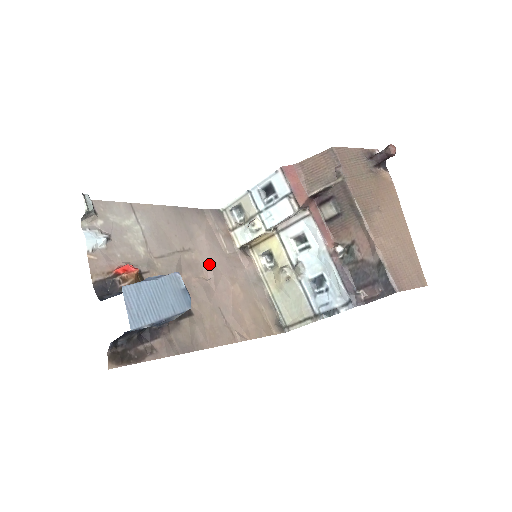
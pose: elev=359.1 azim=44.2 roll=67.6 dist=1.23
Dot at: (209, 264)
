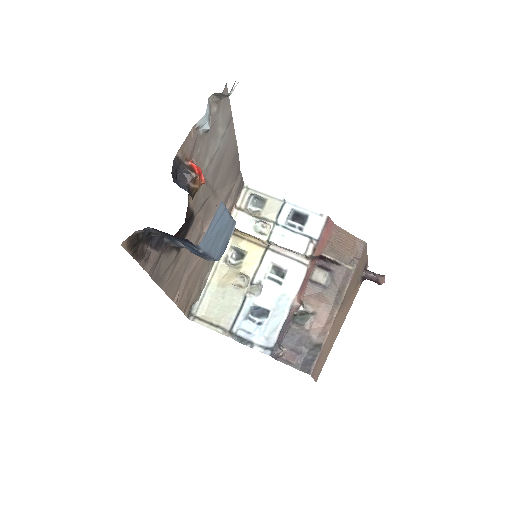
Dot at: occluded
